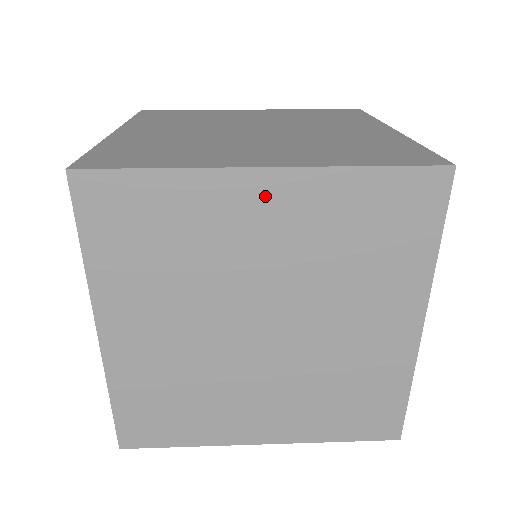
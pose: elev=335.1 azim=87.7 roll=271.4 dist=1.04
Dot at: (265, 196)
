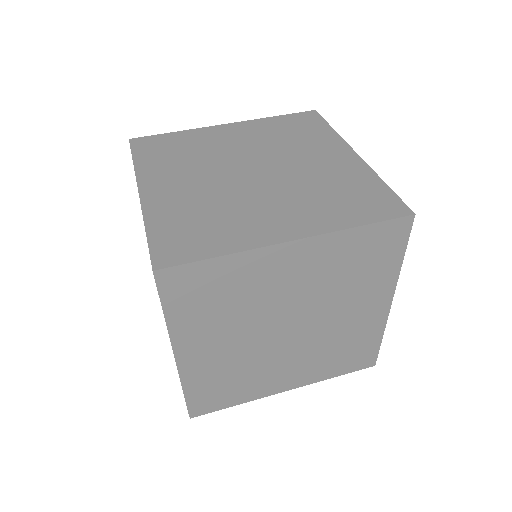
Dot at: (292, 256)
